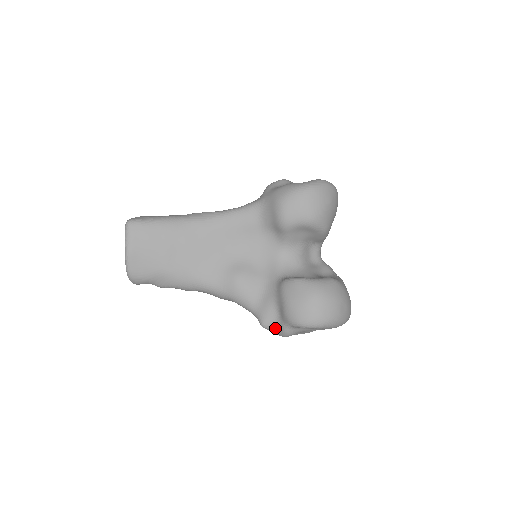
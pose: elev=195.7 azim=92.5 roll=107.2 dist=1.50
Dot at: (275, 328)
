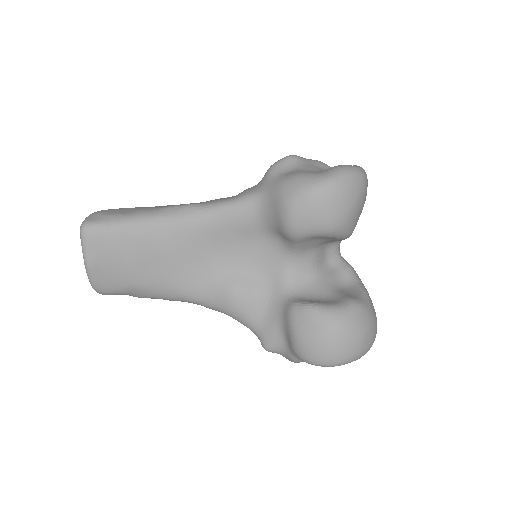
Dot at: (281, 353)
